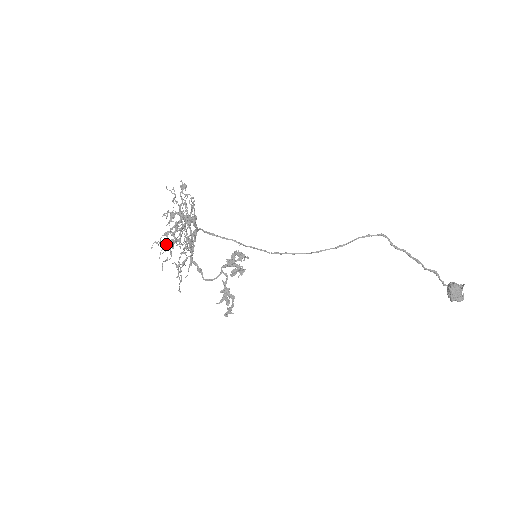
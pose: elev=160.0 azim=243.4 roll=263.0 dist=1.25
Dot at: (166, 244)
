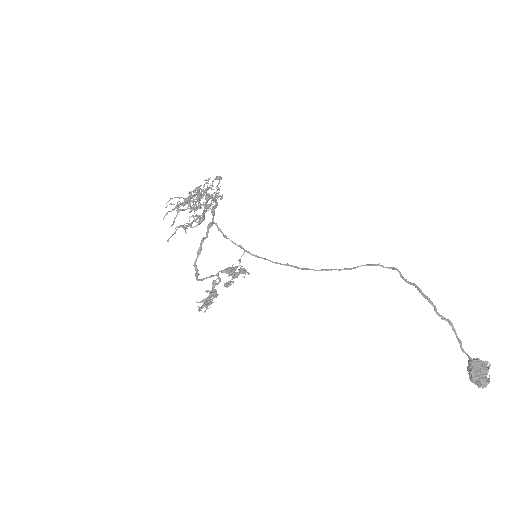
Dot at: (179, 197)
